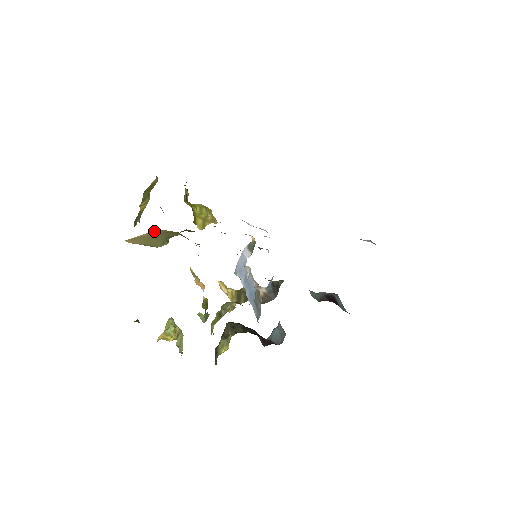
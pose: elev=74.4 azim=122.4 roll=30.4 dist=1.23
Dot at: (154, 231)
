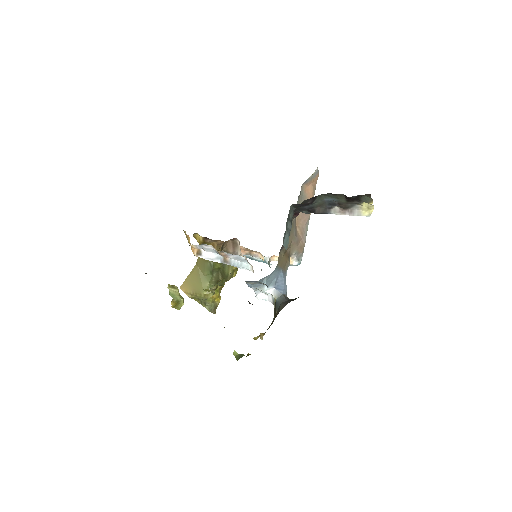
Dot at: (194, 268)
